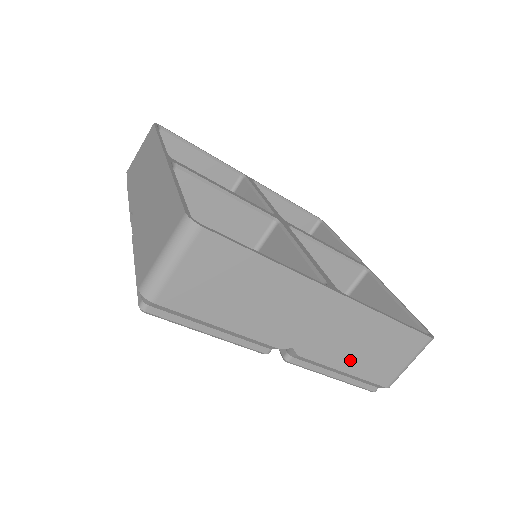
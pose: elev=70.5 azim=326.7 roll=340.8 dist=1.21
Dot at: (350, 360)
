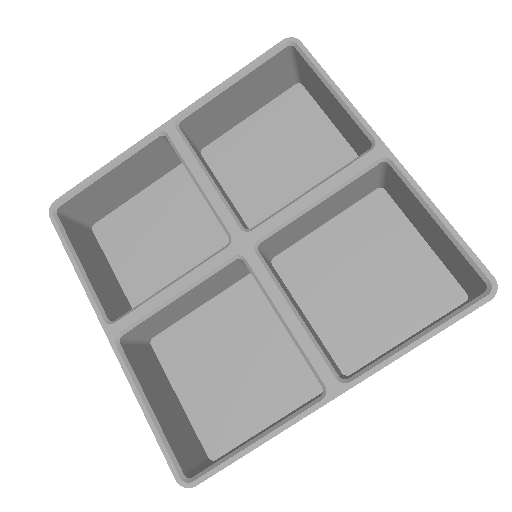
Dot at: occluded
